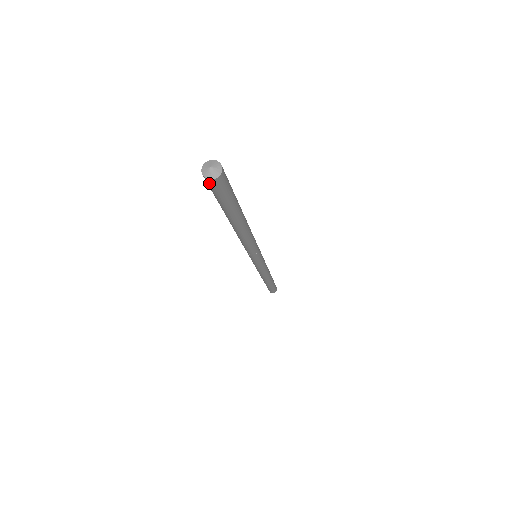
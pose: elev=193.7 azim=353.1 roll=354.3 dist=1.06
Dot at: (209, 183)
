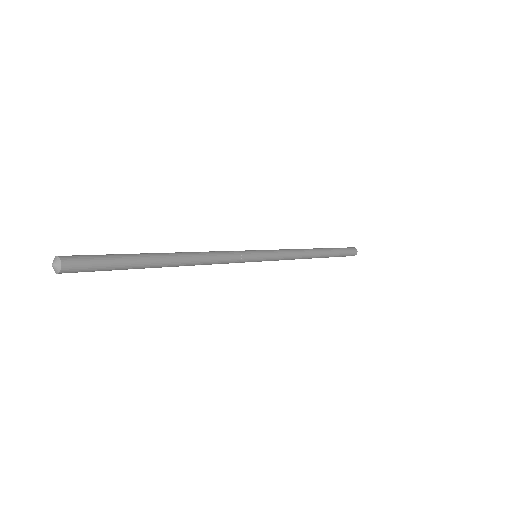
Dot at: occluded
